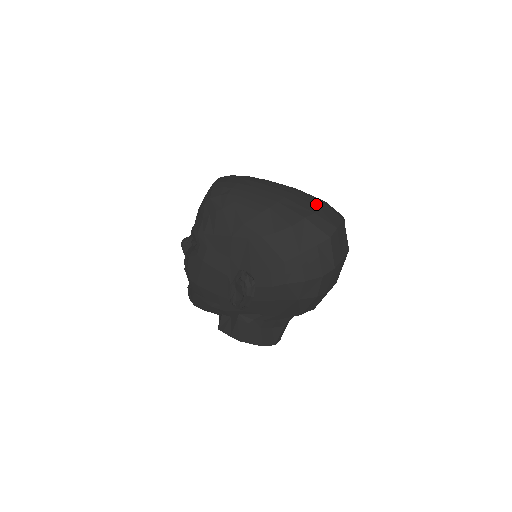
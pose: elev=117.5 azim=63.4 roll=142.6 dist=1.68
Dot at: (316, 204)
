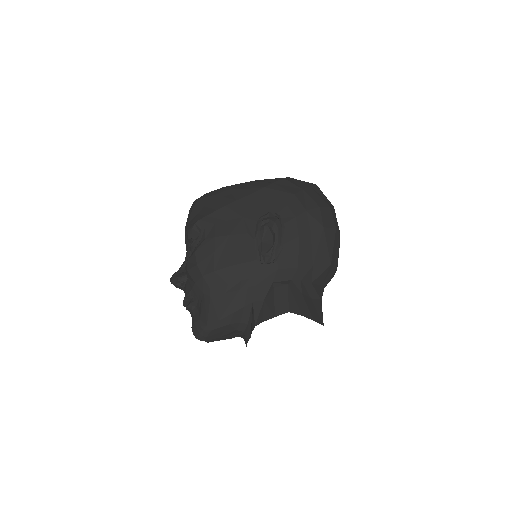
Dot at: occluded
